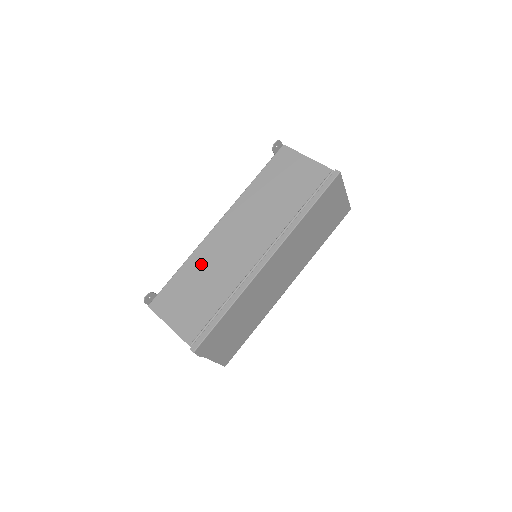
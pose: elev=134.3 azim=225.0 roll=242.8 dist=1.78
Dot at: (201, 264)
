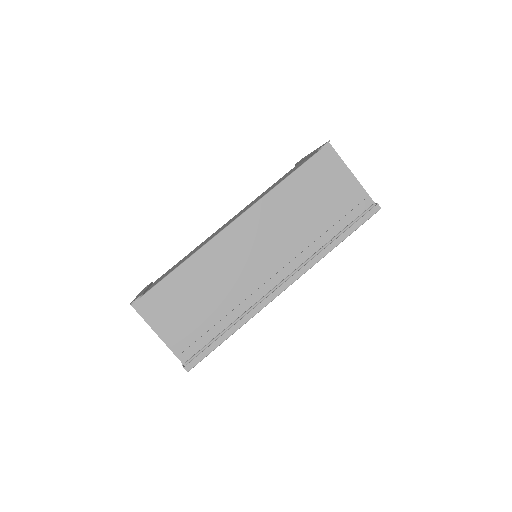
Dot at: (206, 270)
